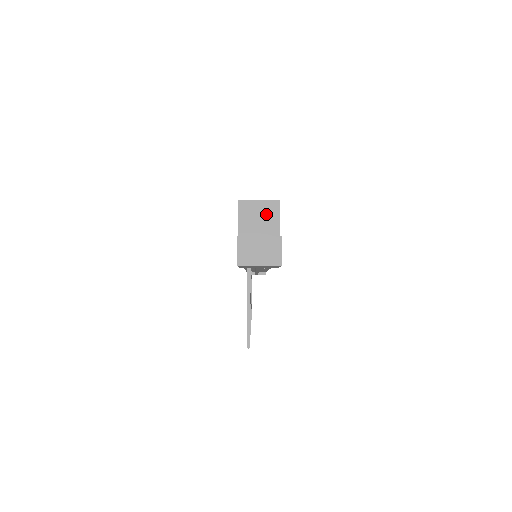
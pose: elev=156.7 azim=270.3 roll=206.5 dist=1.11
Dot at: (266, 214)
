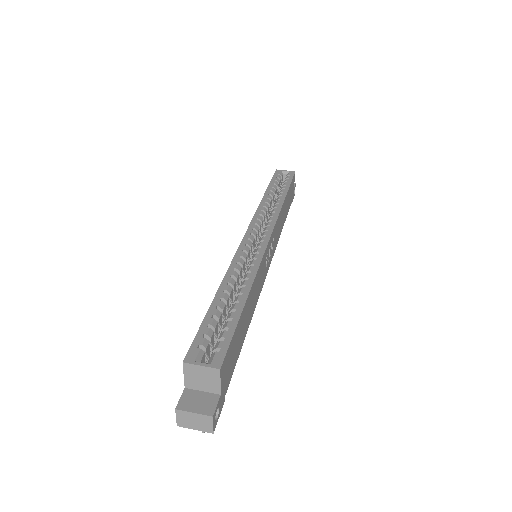
Dot at: (208, 377)
